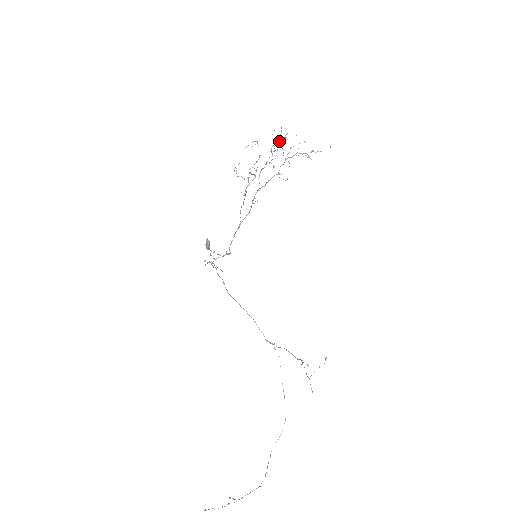
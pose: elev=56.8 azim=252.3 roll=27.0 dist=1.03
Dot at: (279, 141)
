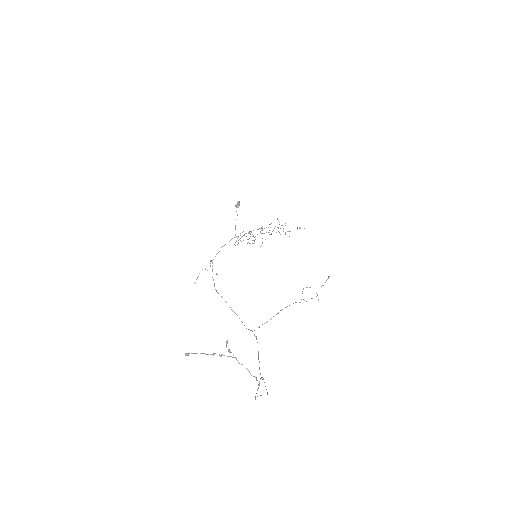
Dot at: occluded
